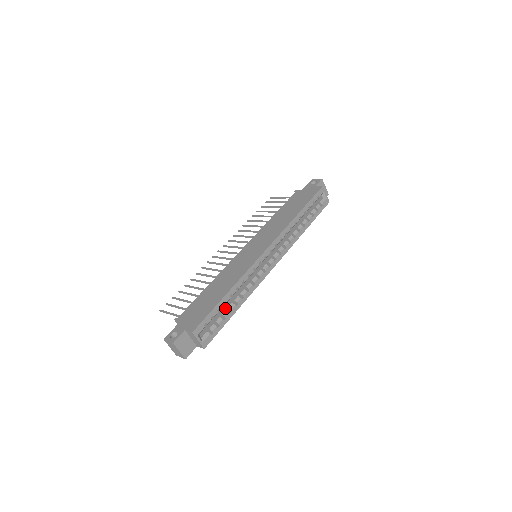
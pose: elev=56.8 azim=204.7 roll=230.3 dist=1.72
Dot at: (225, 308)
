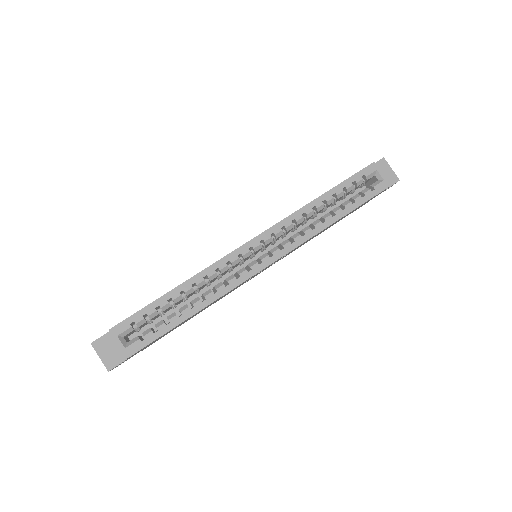
Dot at: occluded
